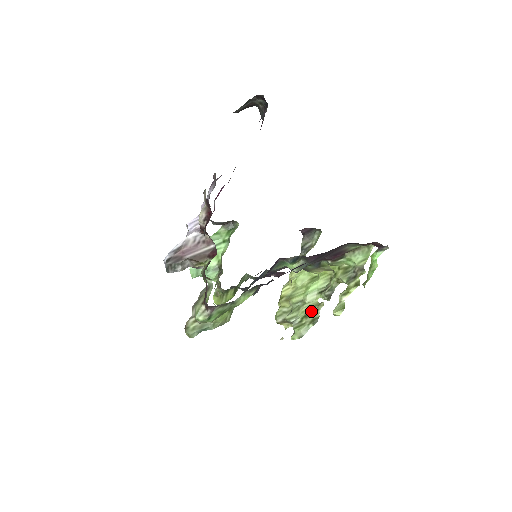
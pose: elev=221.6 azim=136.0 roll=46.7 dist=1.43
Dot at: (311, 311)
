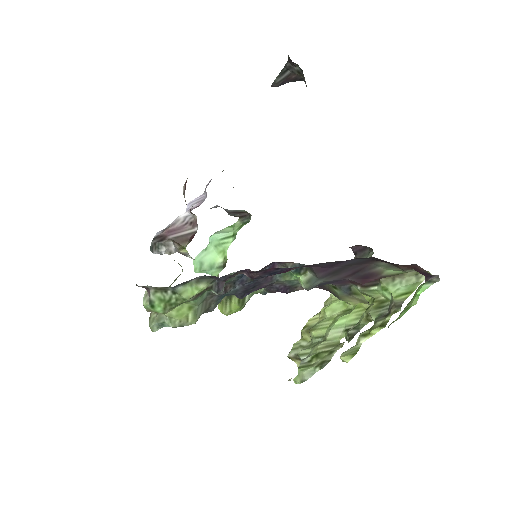
Dot at: (325, 351)
